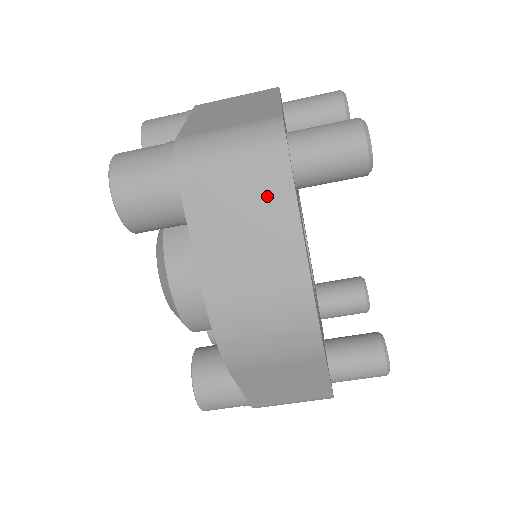
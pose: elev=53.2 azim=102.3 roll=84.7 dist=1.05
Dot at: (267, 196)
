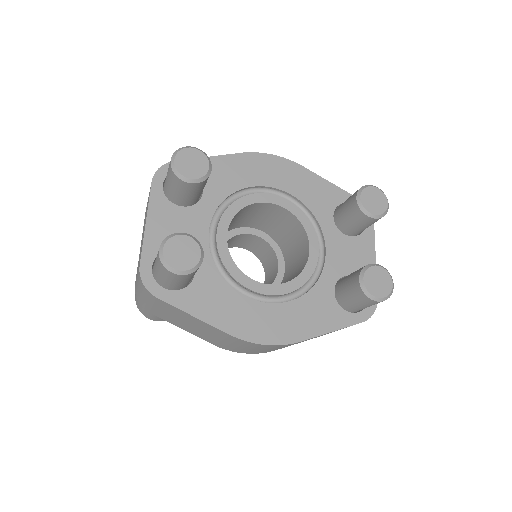
Dot at: (173, 311)
